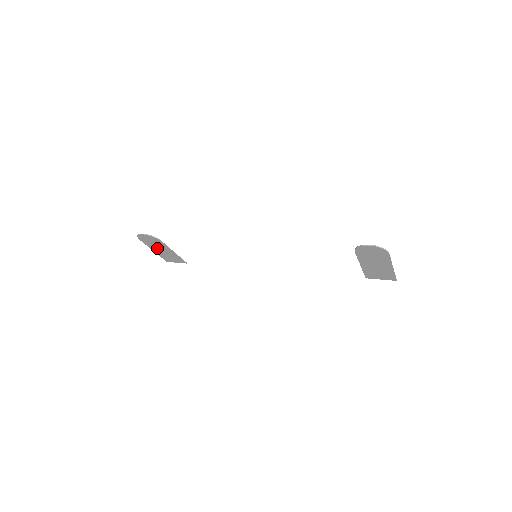
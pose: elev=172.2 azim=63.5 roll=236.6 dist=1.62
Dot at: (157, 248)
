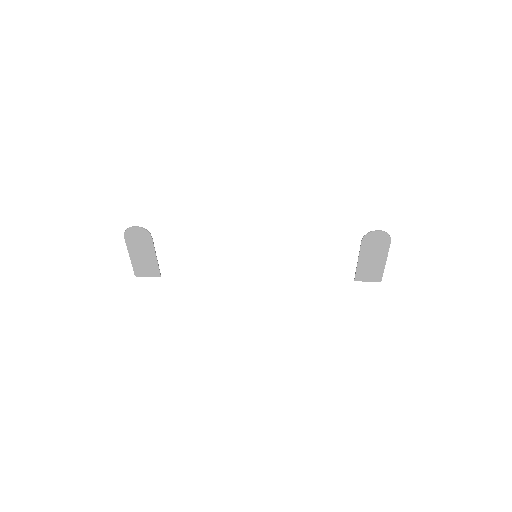
Dot at: (138, 251)
